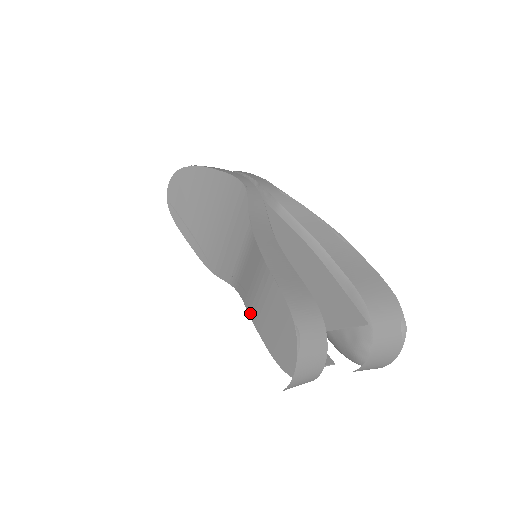
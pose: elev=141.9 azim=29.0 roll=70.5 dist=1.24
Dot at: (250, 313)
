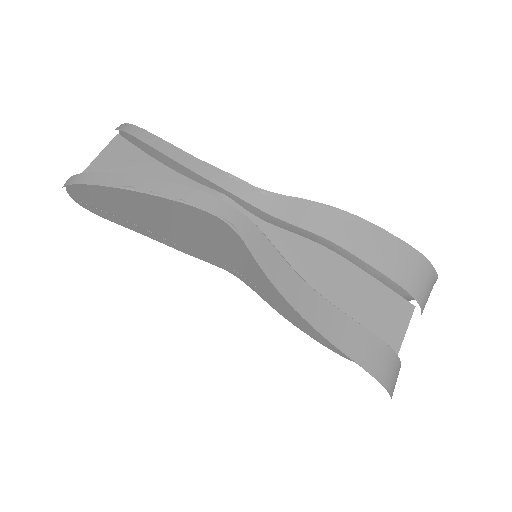
Dot at: (280, 313)
